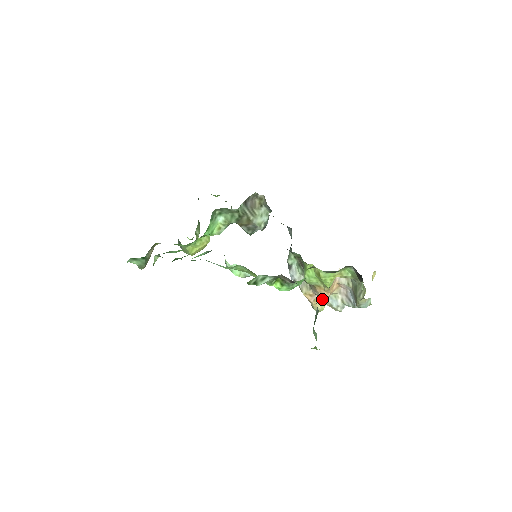
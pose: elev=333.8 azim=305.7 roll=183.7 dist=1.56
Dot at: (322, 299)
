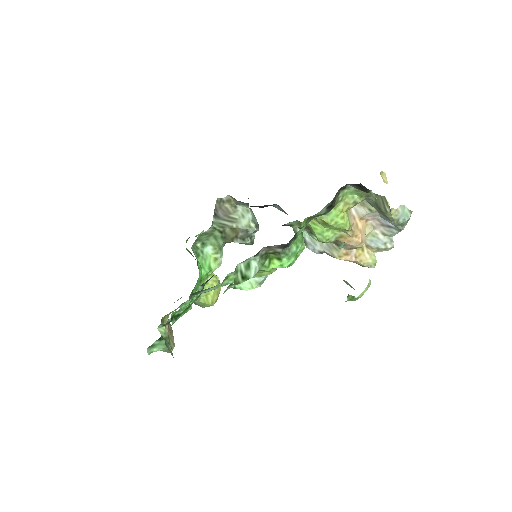
Dot at: (364, 250)
